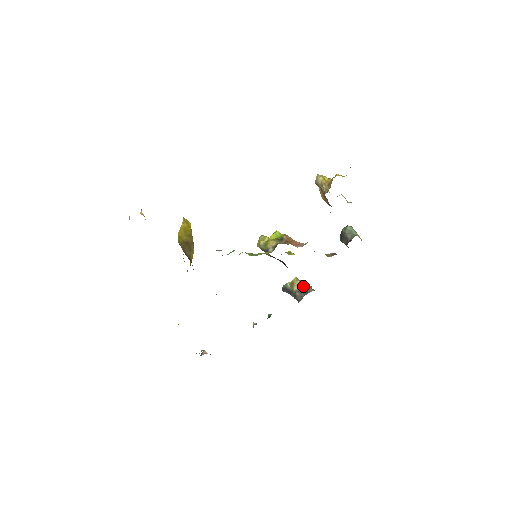
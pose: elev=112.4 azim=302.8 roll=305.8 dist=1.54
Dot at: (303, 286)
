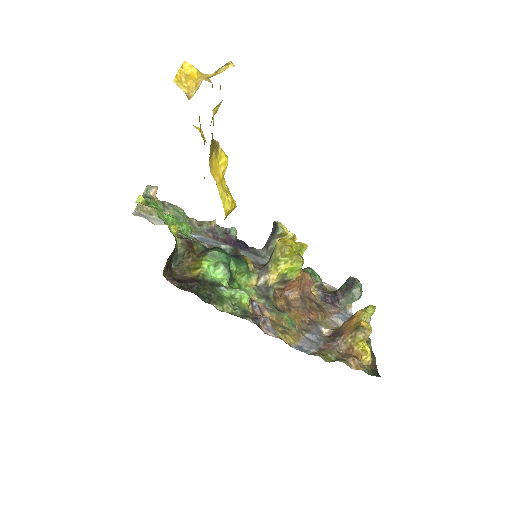
Dot at: occluded
